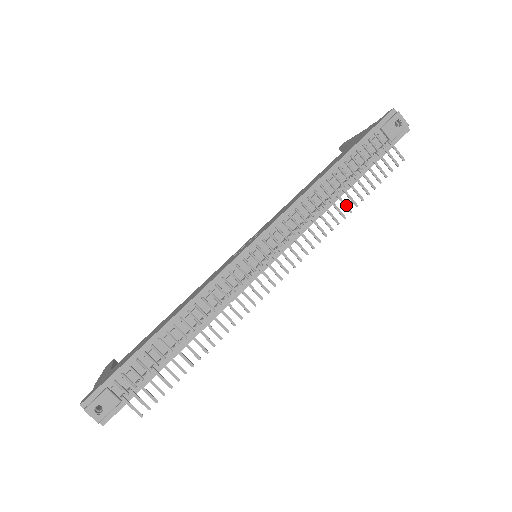
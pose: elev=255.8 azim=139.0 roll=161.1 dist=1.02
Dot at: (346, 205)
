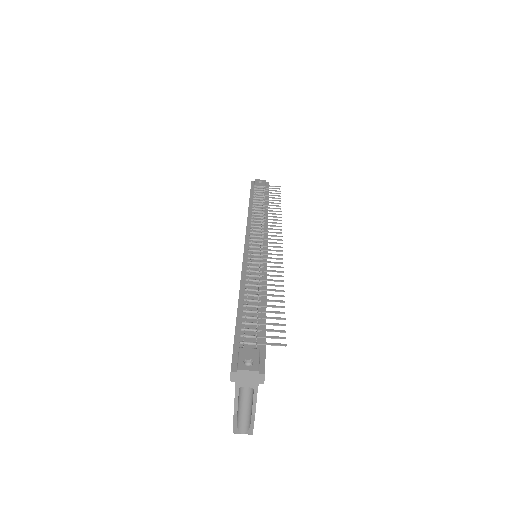
Dot at: (275, 208)
